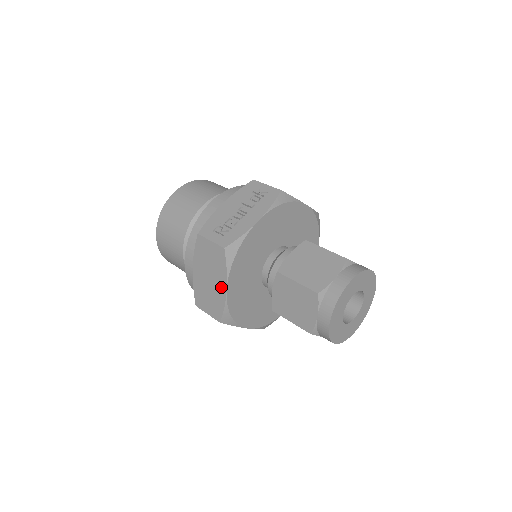
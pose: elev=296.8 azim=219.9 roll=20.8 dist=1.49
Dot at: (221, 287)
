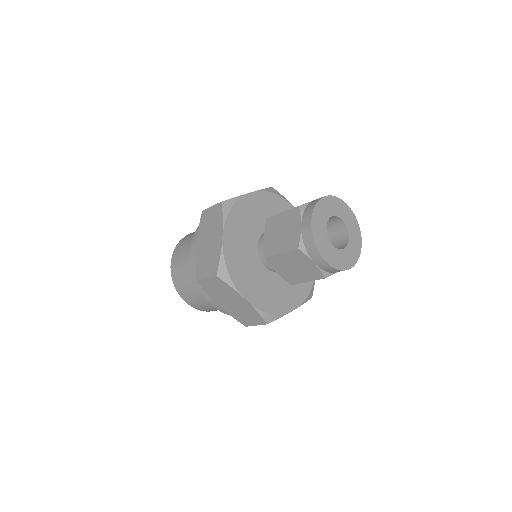
Dot at: (218, 238)
